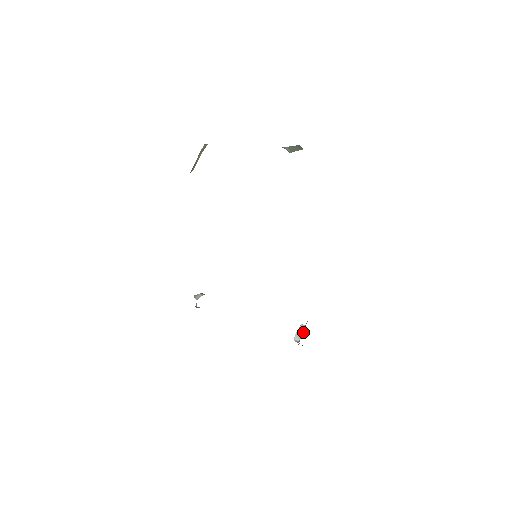
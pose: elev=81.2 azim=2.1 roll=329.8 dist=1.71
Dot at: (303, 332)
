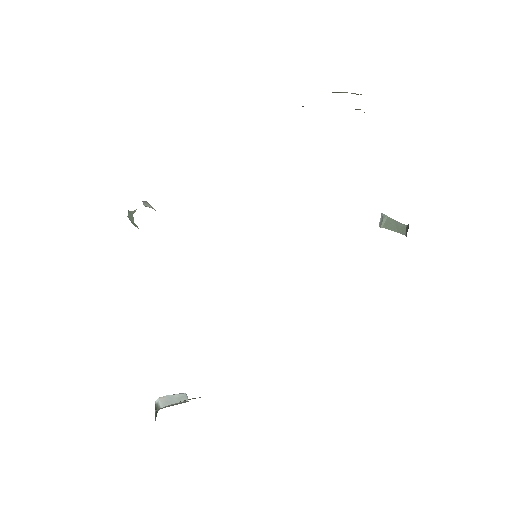
Dot at: (179, 403)
